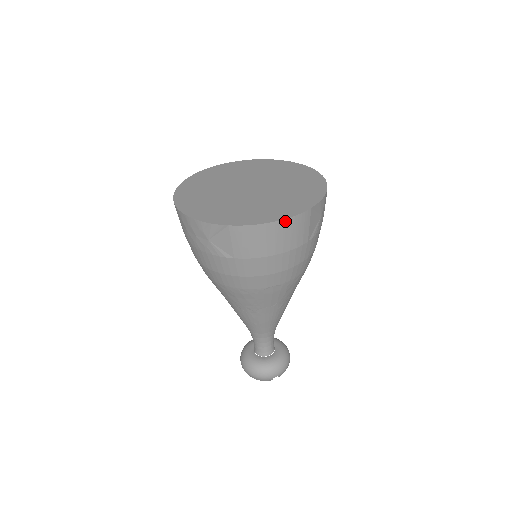
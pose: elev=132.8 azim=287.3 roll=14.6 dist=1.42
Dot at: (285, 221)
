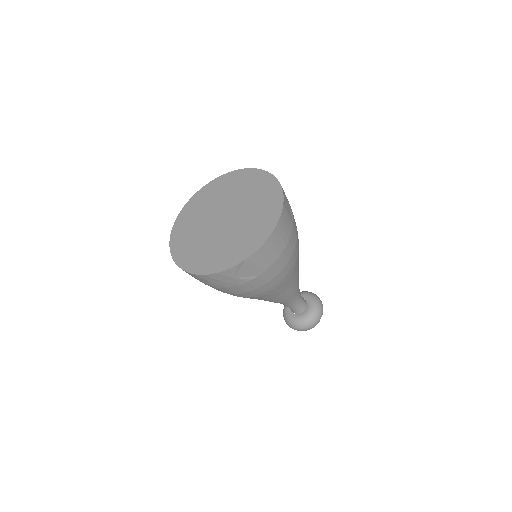
Dot at: (276, 227)
